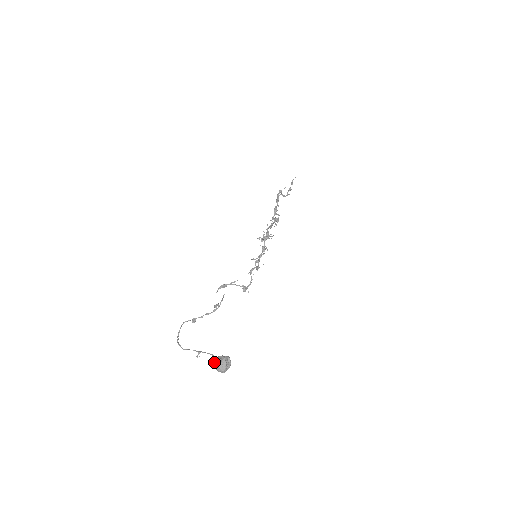
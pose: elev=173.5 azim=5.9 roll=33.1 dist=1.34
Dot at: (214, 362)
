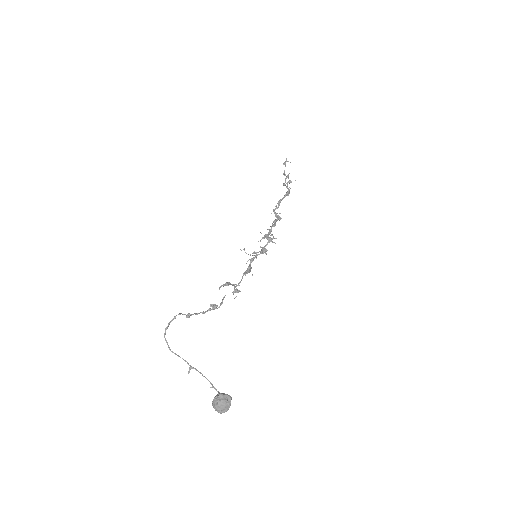
Dot at: (218, 399)
